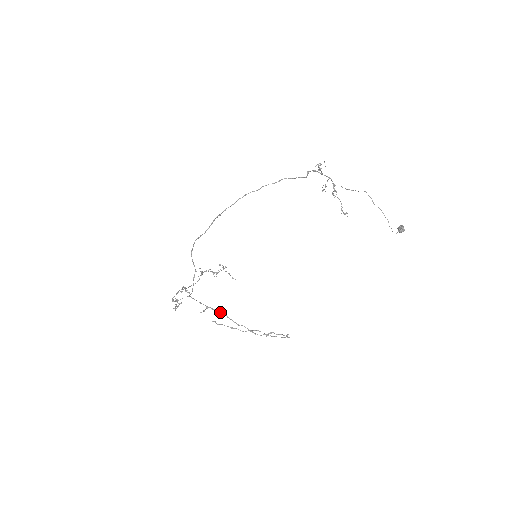
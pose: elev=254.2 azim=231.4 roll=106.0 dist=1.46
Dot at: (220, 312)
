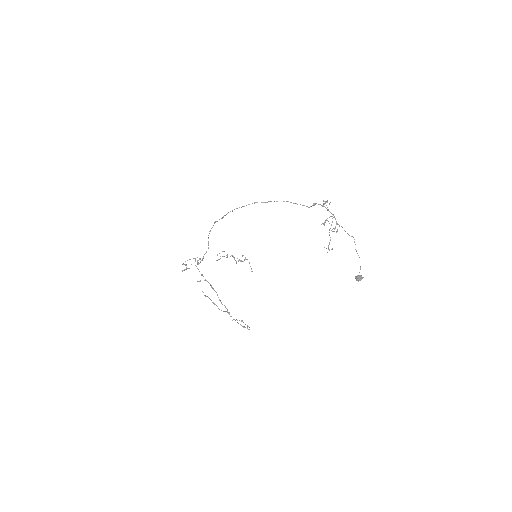
Dot at: (213, 288)
